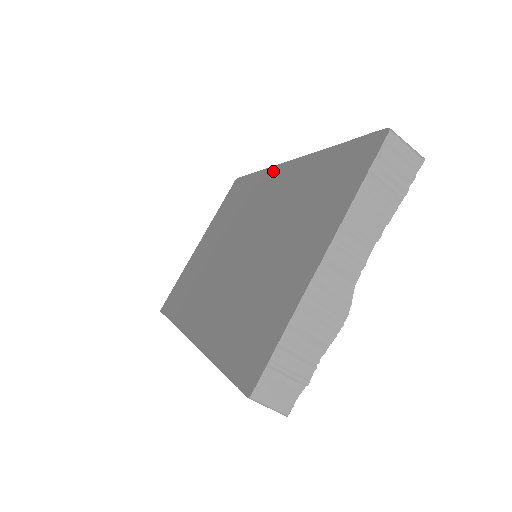
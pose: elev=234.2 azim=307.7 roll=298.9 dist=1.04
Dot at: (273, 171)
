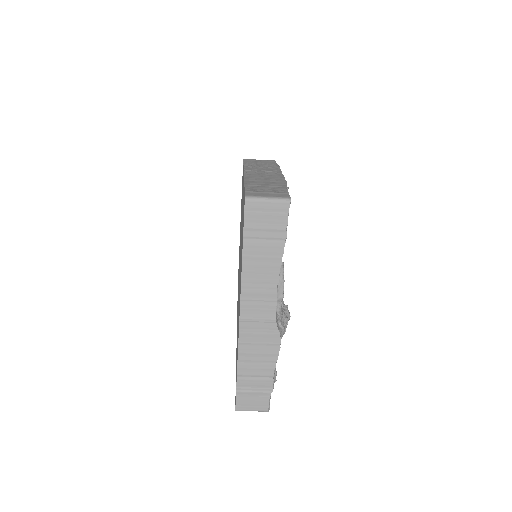
Dot at: occluded
